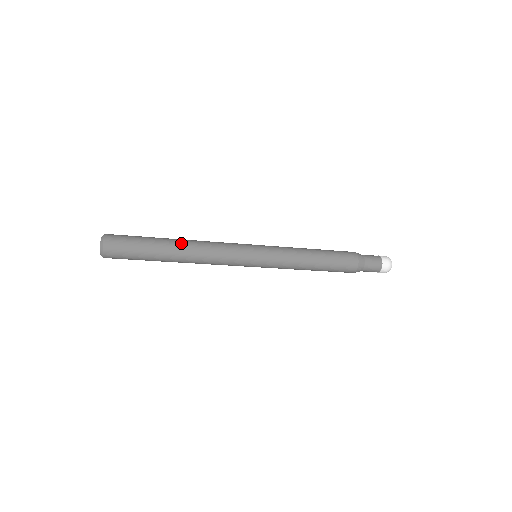
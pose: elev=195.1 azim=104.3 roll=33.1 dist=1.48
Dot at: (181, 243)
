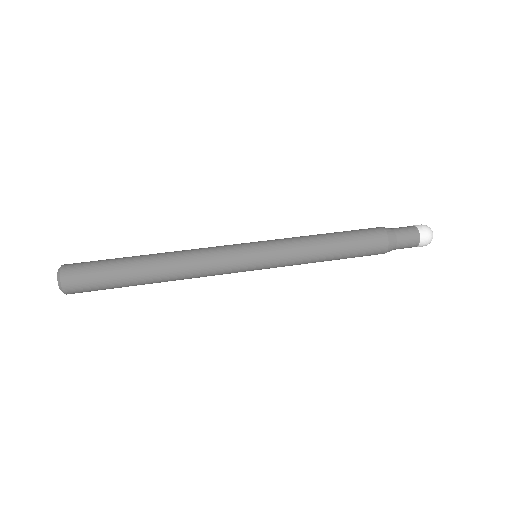
Dot at: (158, 266)
